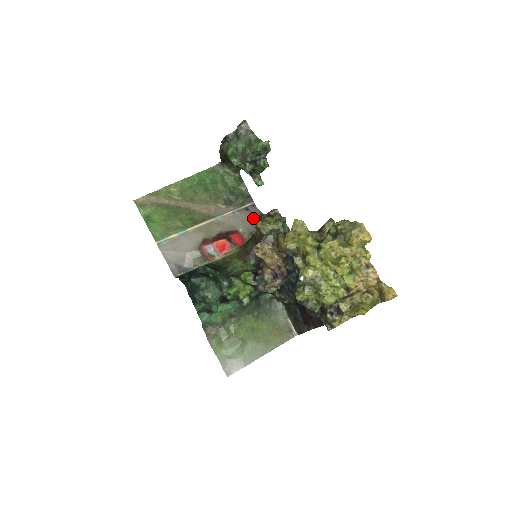
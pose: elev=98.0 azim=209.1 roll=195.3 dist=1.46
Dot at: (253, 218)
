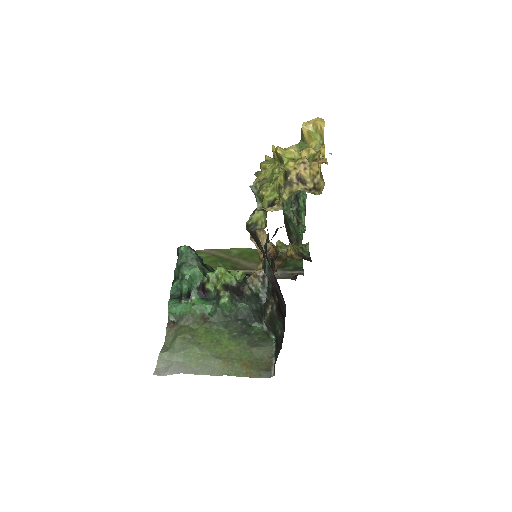
Dot at: (292, 275)
